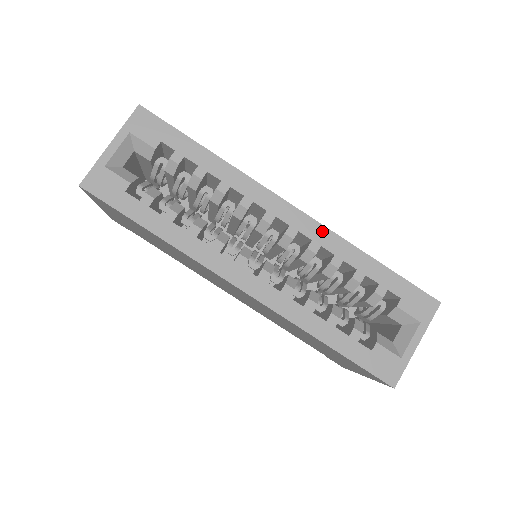
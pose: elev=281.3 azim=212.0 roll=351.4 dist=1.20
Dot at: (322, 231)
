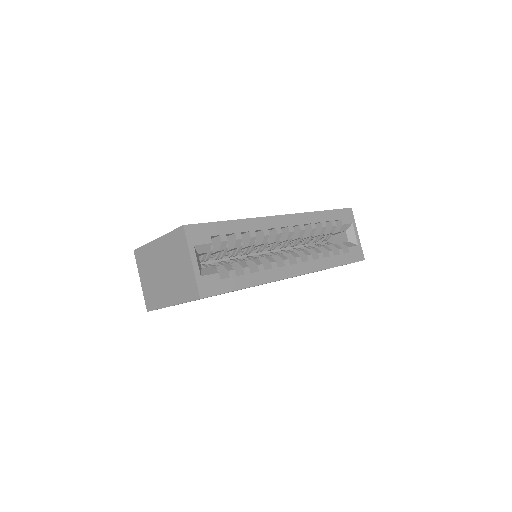
Dot at: (299, 217)
